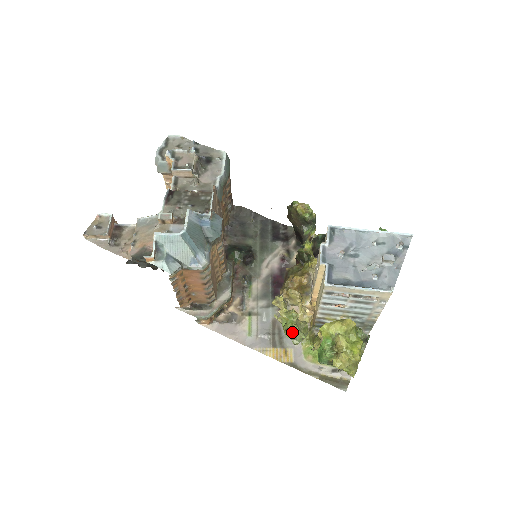
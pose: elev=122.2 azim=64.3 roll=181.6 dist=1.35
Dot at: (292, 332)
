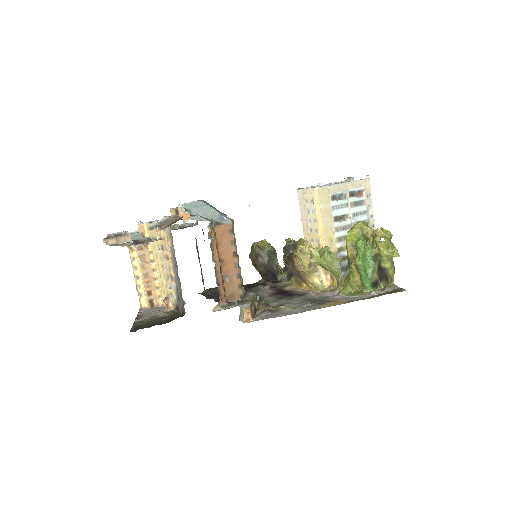
Dot at: (330, 253)
